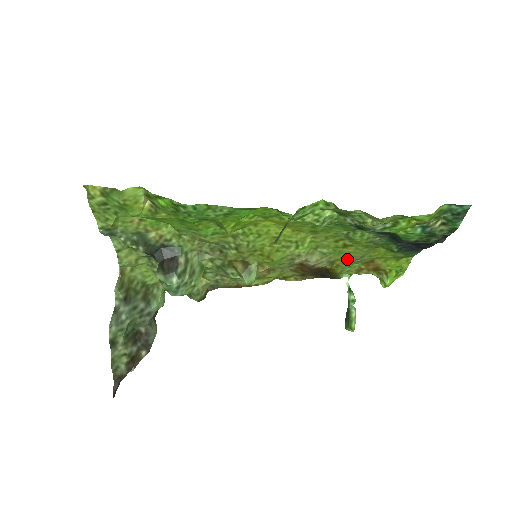
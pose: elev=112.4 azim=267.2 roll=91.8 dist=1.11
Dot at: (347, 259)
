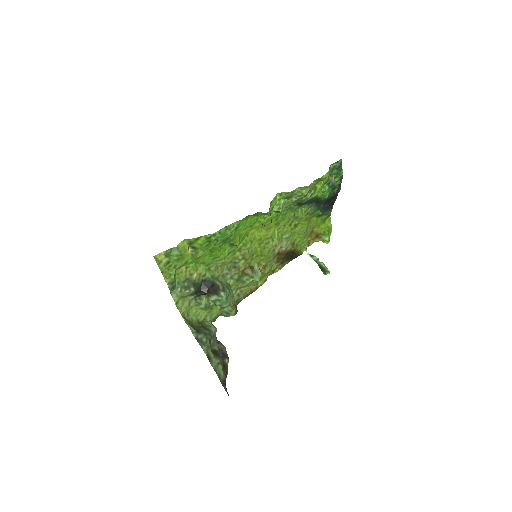
Dot at: (300, 236)
